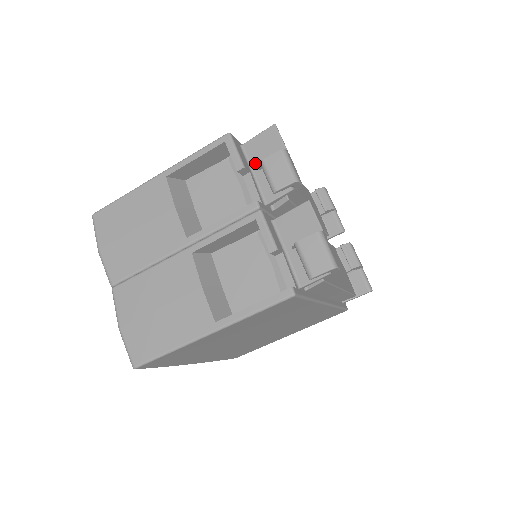
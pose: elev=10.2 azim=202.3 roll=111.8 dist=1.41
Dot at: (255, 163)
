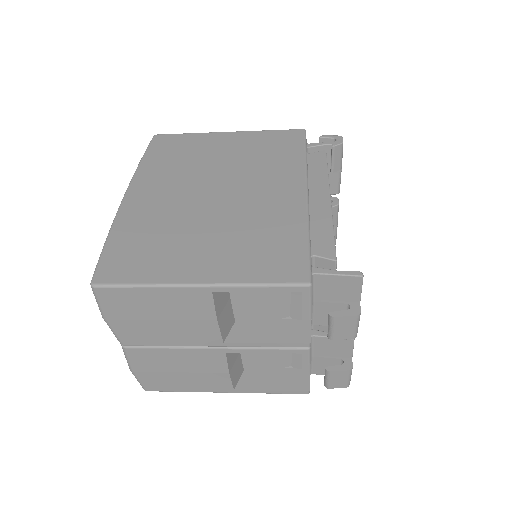
Dot at: (320, 295)
